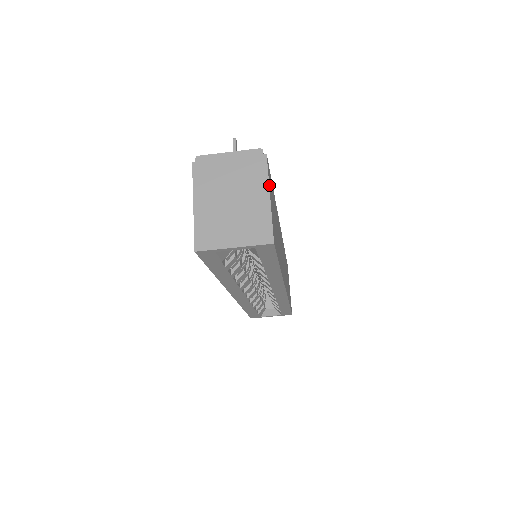
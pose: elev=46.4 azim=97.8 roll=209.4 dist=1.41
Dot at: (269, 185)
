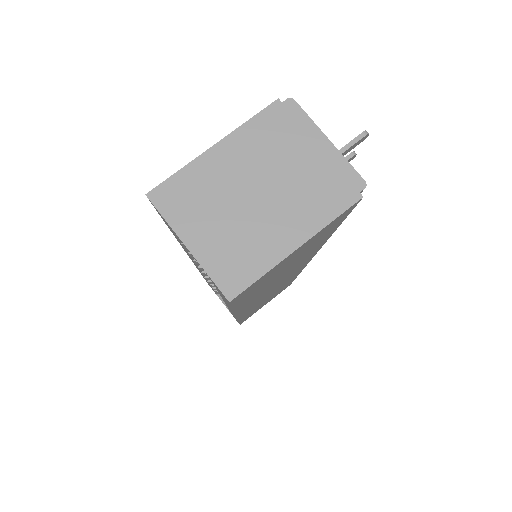
Dot at: (317, 233)
